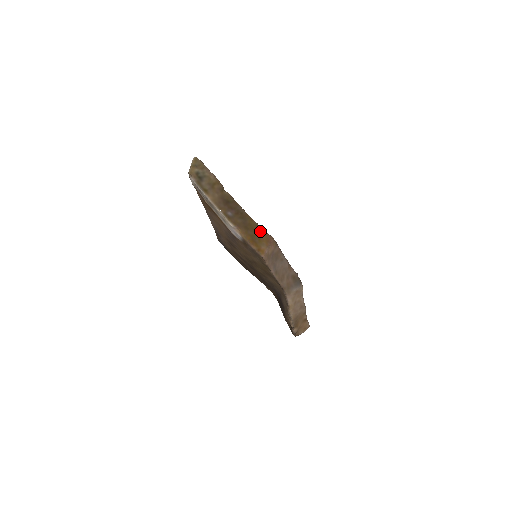
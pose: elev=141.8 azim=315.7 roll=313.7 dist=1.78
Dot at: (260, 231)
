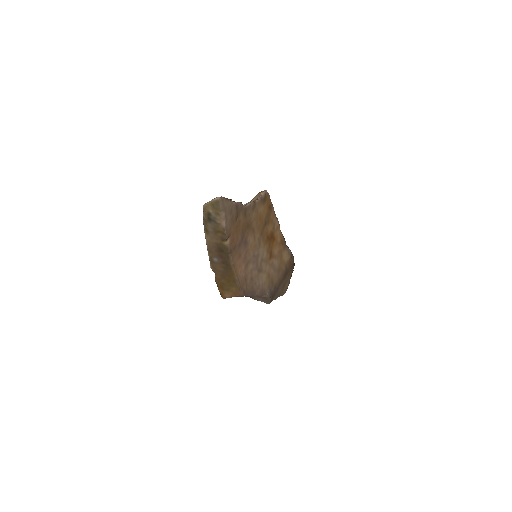
Dot at: (234, 285)
